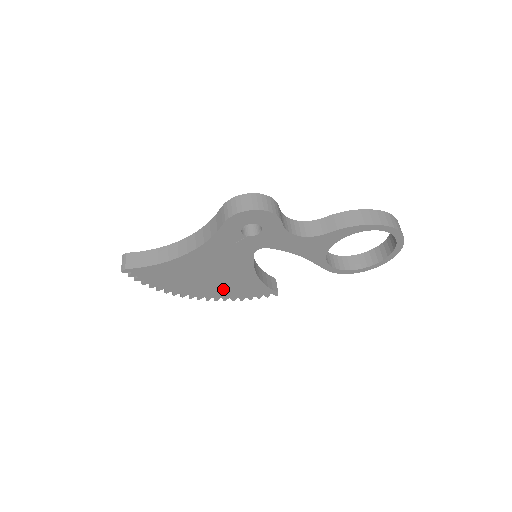
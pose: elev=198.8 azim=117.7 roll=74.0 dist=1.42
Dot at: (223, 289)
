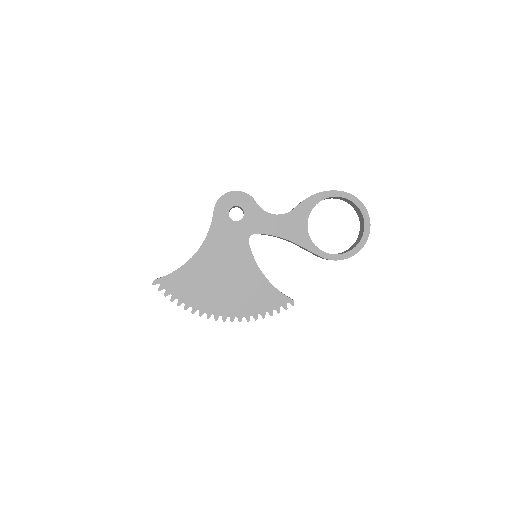
Dot at: (241, 300)
